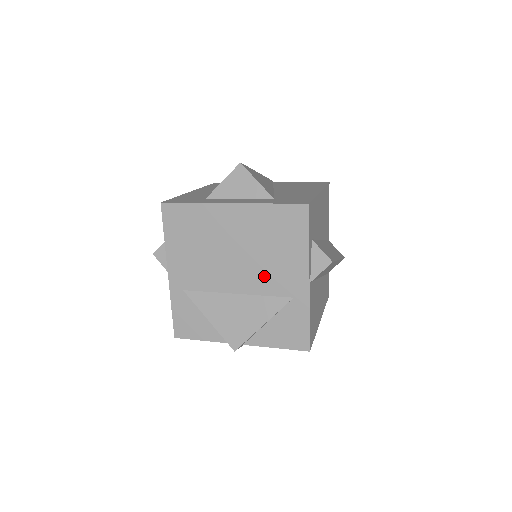
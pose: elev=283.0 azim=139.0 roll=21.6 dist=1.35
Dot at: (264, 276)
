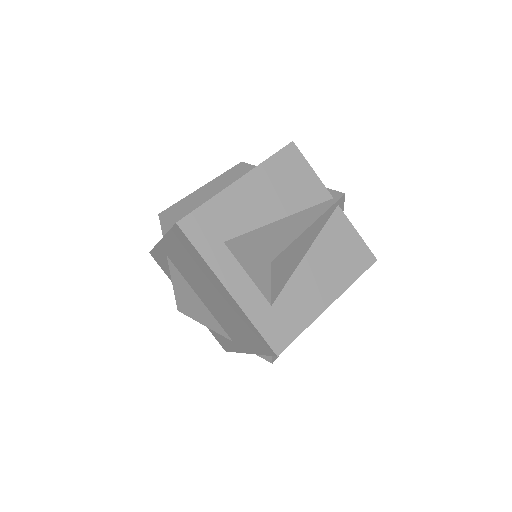
Dot at: (223, 320)
